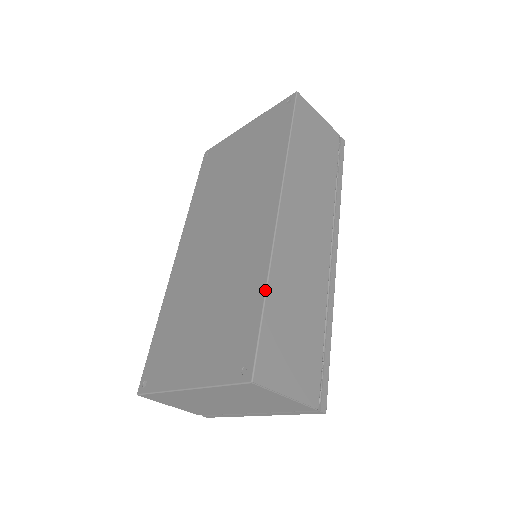
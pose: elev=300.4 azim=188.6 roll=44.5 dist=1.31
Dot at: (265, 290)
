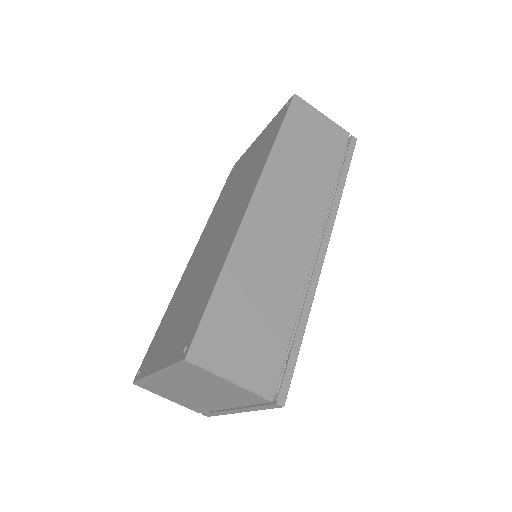
Dot at: (219, 275)
